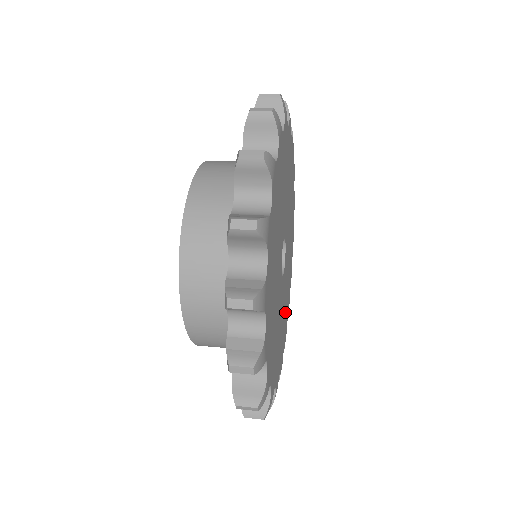
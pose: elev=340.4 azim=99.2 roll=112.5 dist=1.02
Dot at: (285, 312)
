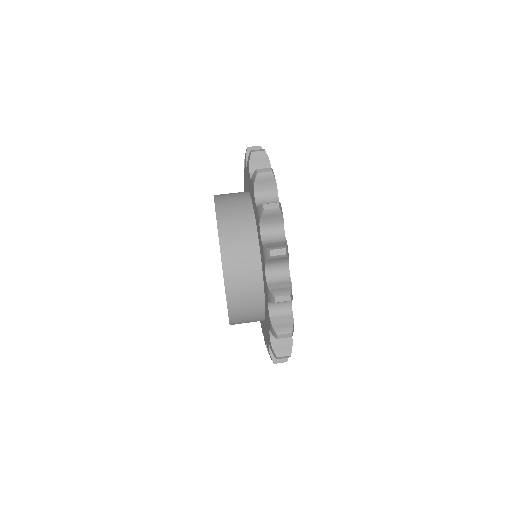
Dot at: occluded
